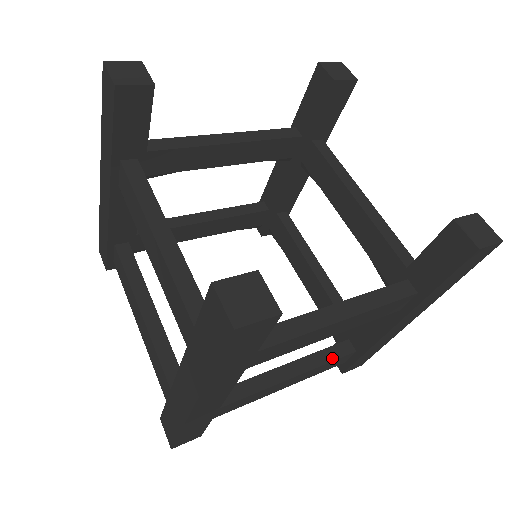
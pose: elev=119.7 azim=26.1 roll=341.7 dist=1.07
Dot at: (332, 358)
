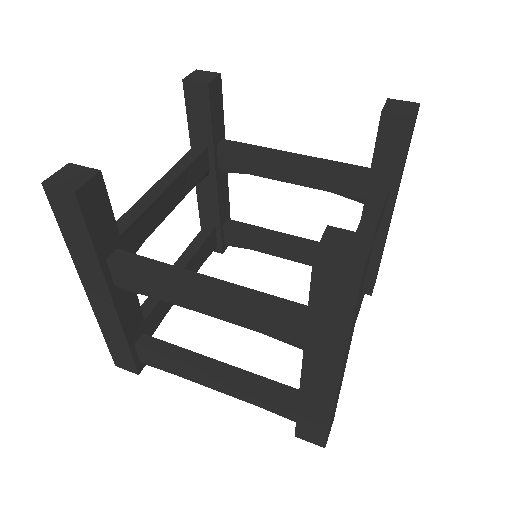
Dot at: occluded
